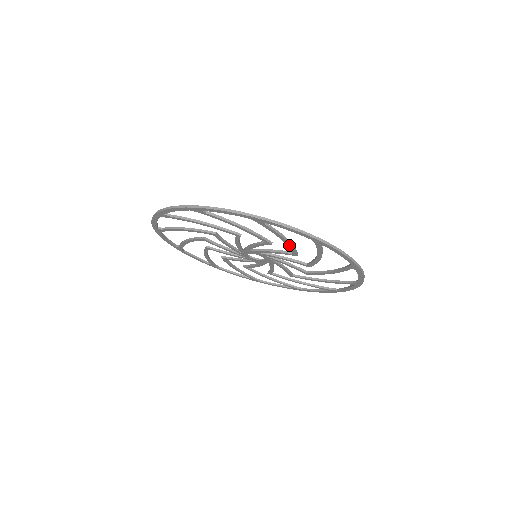
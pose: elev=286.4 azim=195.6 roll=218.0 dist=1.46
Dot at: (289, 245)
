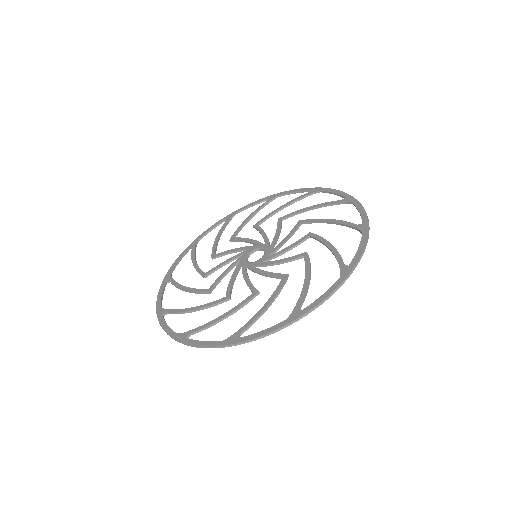
Dot at: (326, 243)
